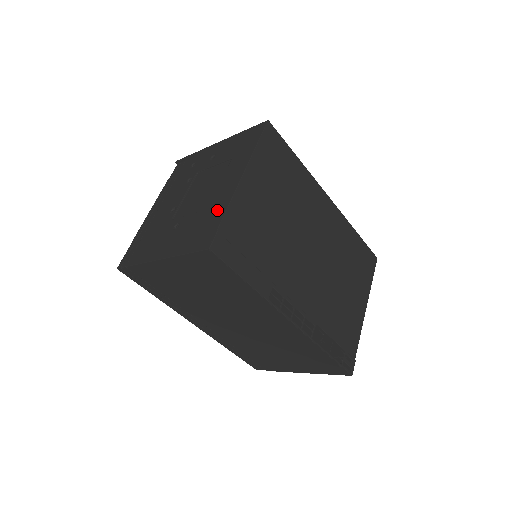
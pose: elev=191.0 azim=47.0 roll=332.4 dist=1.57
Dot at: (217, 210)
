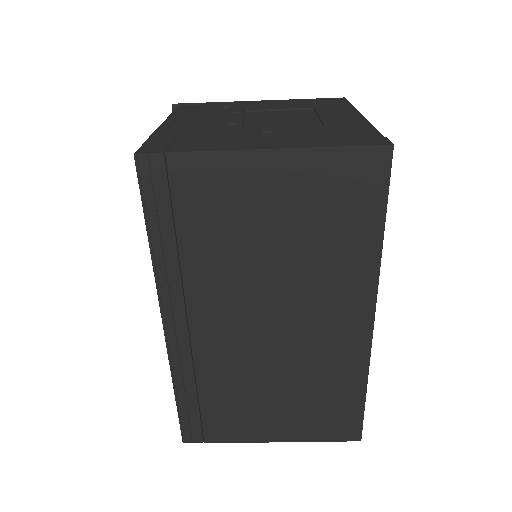
Dot at: (354, 127)
